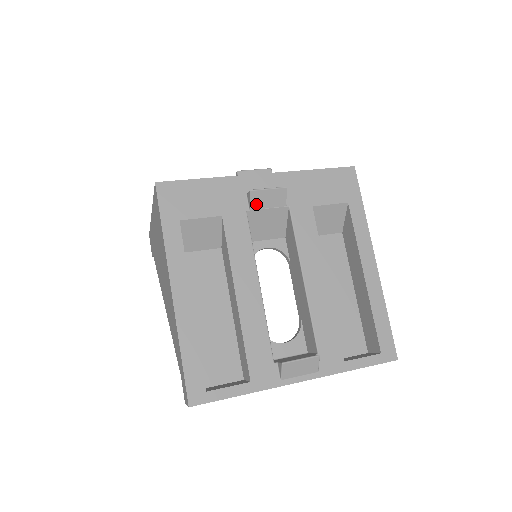
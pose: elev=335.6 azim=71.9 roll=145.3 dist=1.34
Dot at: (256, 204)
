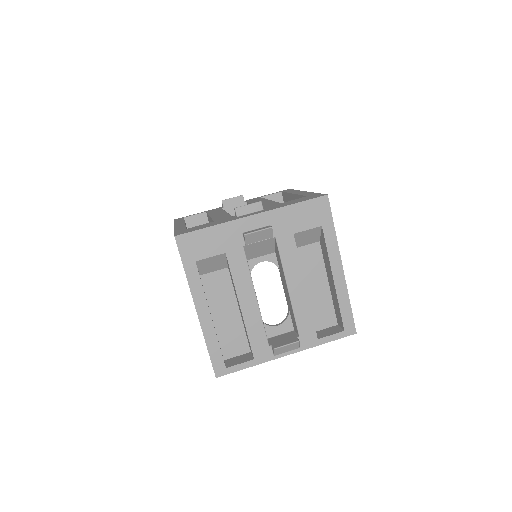
Dot at: (250, 241)
